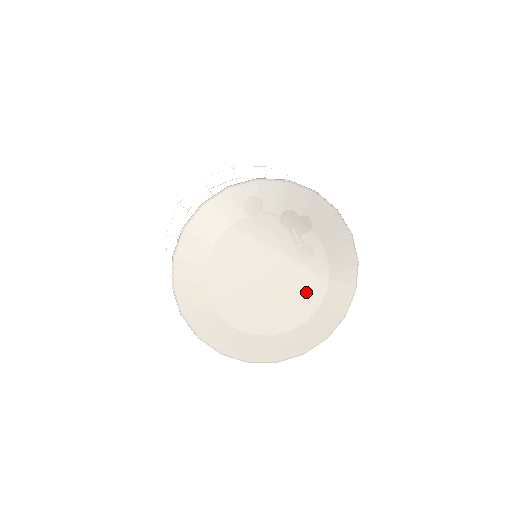
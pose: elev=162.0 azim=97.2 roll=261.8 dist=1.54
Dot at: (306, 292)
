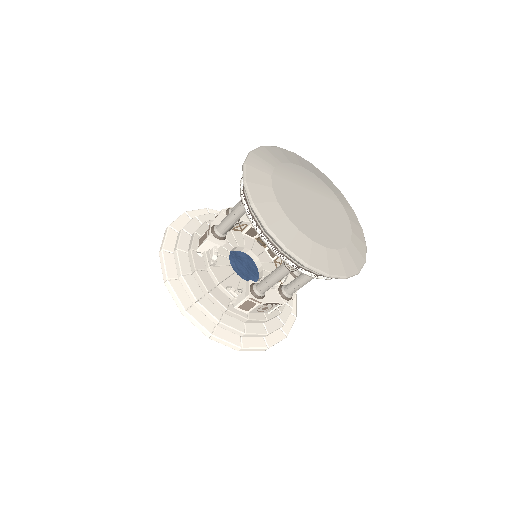
Dot at: (337, 213)
